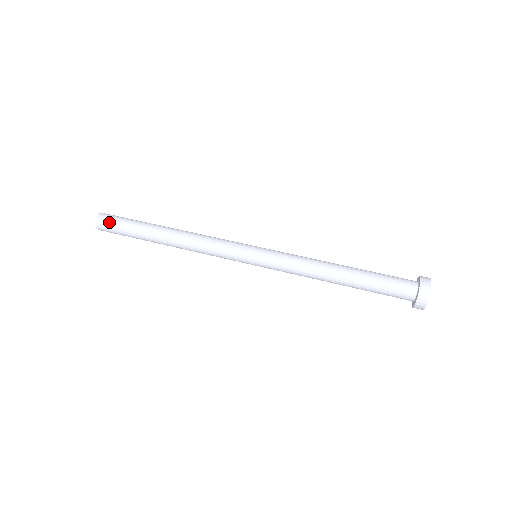
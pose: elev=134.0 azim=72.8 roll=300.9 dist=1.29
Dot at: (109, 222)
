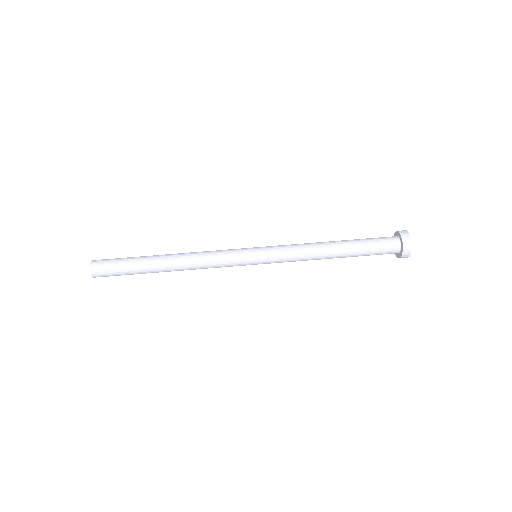
Dot at: (106, 274)
